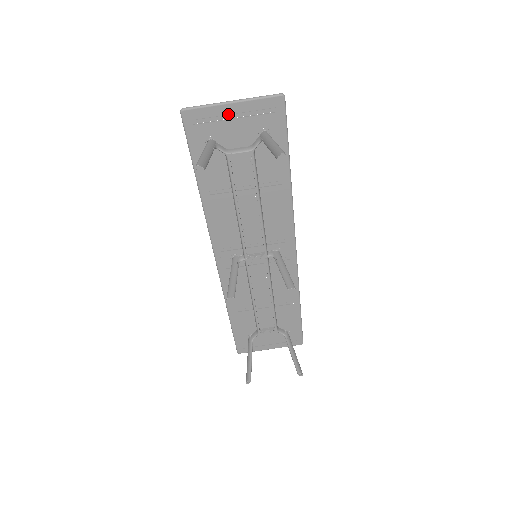
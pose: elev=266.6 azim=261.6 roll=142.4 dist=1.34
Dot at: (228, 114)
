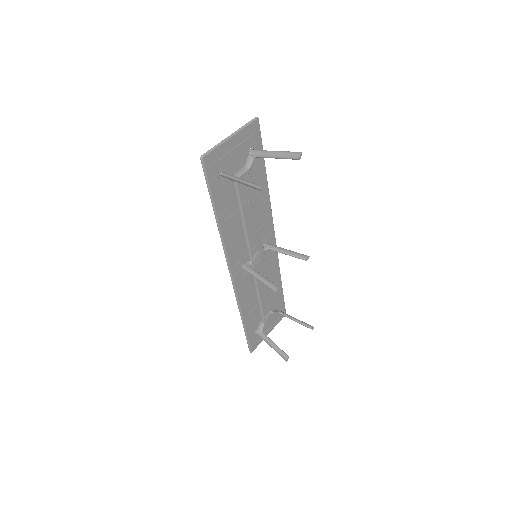
Dot at: (230, 147)
